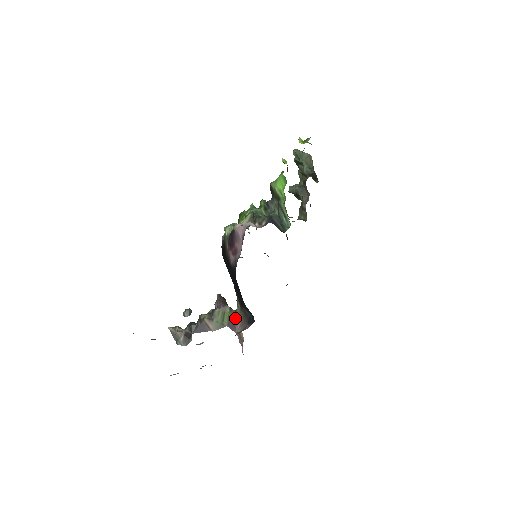
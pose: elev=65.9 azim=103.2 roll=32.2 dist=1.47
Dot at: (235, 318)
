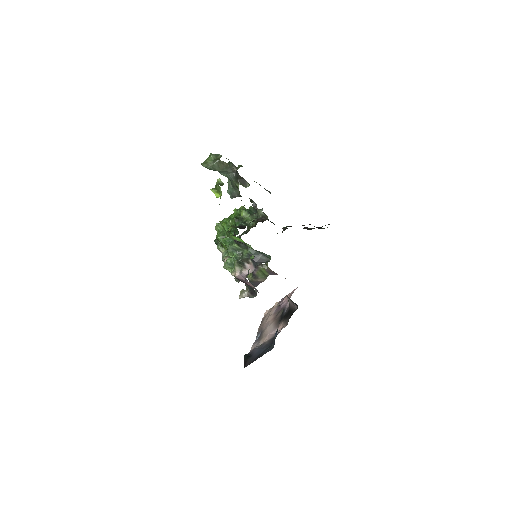
Dot at: (270, 270)
